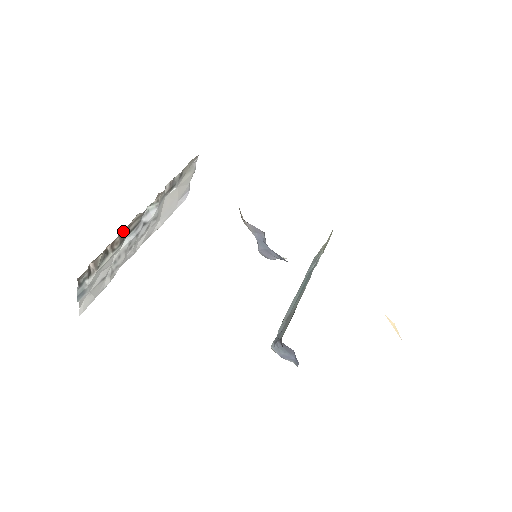
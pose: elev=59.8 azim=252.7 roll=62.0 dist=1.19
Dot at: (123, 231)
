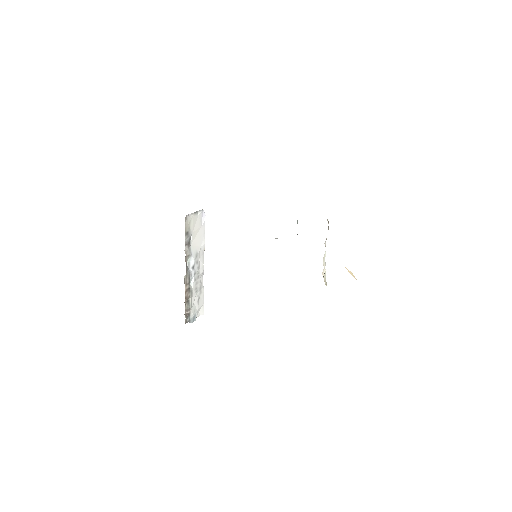
Dot at: (185, 289)
